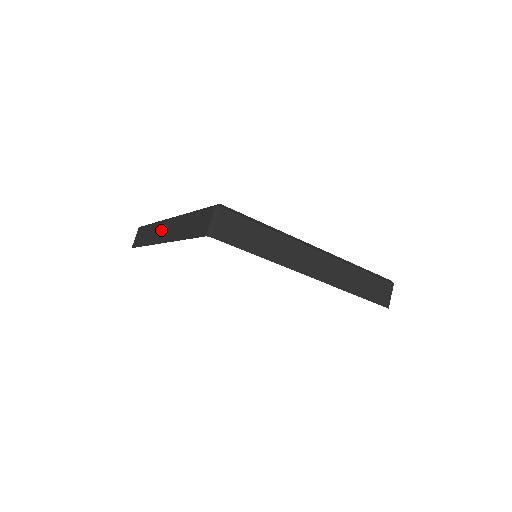
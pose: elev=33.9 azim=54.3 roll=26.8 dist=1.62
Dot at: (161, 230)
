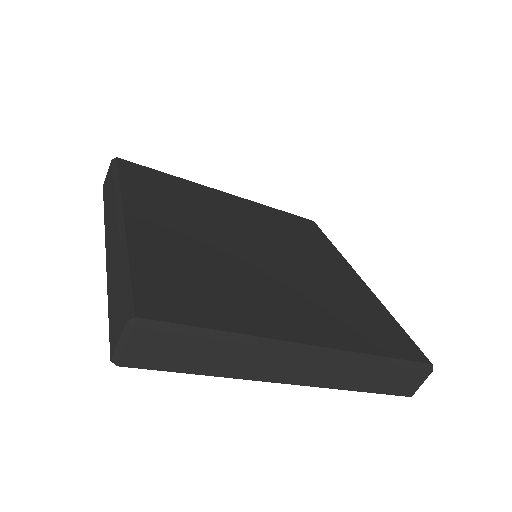
Dot at: (111, 222)
